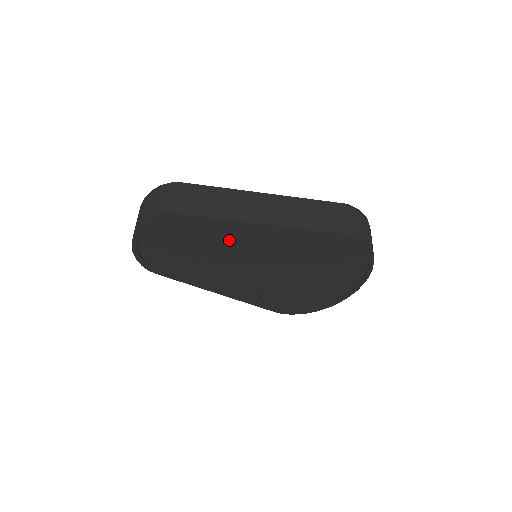
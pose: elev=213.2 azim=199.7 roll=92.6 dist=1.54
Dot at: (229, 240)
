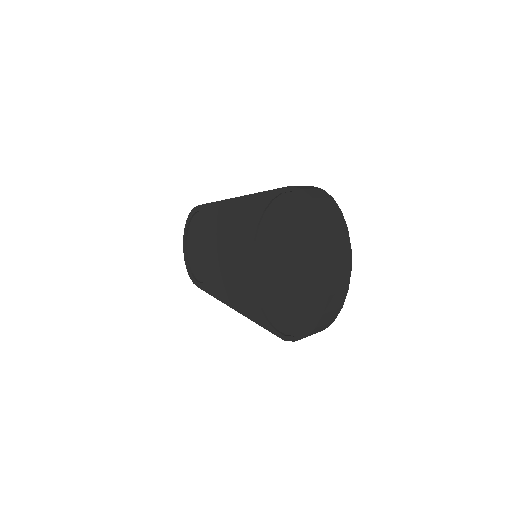
Dot at: (226, 225)
